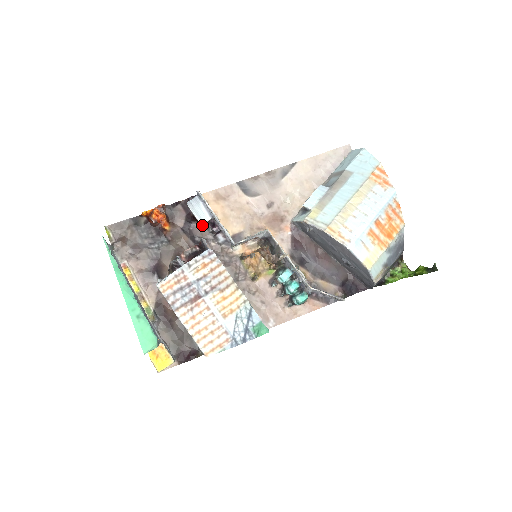
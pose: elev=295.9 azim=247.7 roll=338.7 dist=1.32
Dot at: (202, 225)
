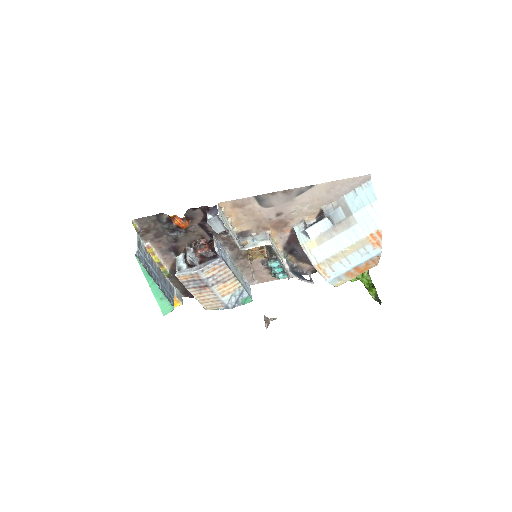
Dot at: occluded
